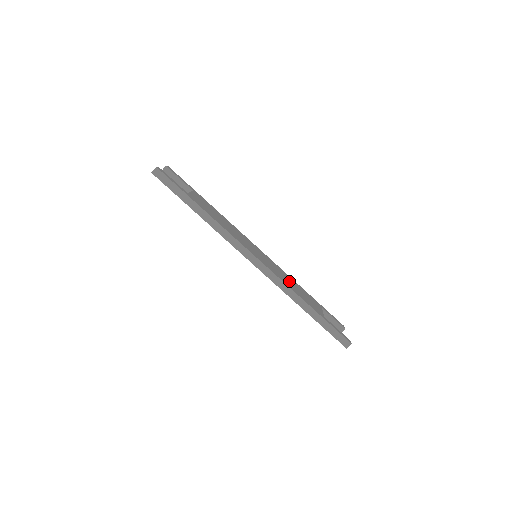
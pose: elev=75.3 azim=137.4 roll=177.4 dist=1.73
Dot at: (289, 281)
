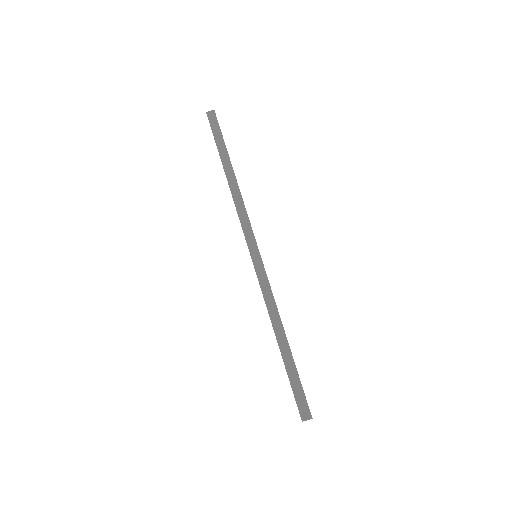
Dot at: occluded
